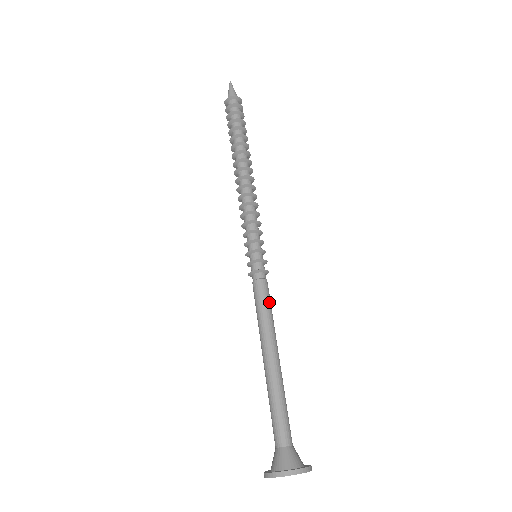
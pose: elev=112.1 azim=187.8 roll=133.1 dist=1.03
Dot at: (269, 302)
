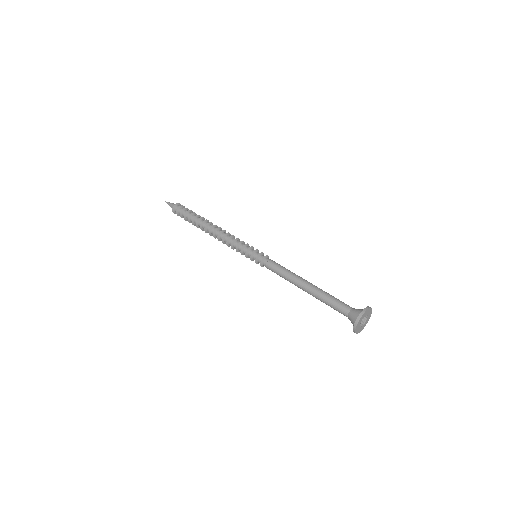
Dot at: (280, 267)
